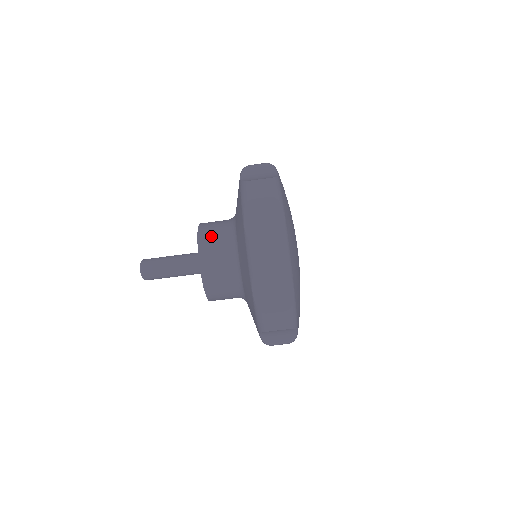
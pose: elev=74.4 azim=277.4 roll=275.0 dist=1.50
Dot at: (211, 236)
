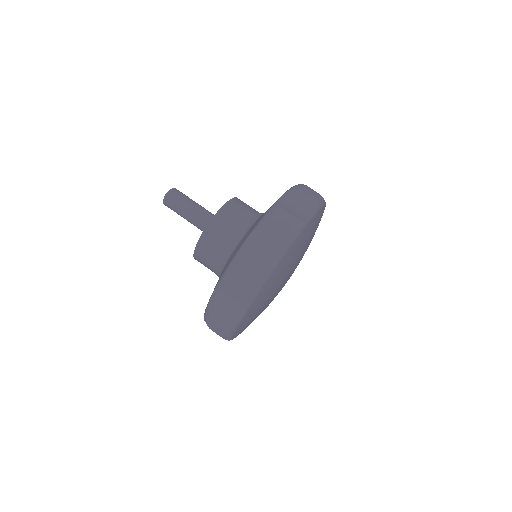
Dot at: (228, 219)
